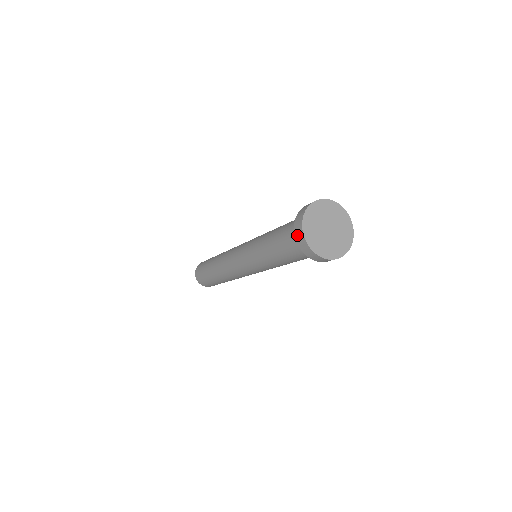
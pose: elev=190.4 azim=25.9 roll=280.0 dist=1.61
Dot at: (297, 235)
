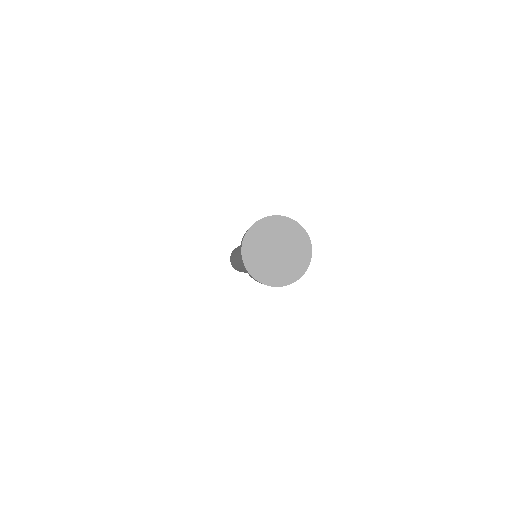
Dot at: (249, 275)
